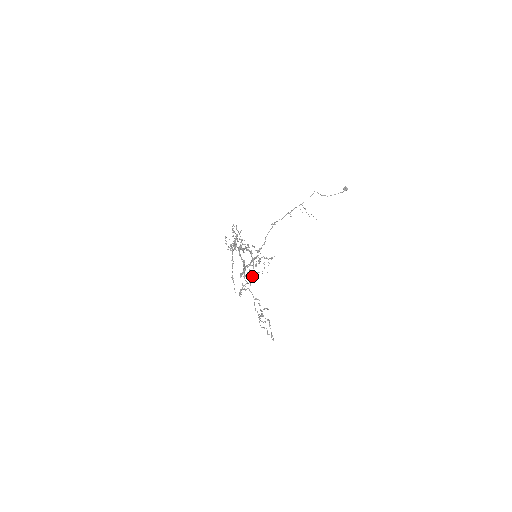
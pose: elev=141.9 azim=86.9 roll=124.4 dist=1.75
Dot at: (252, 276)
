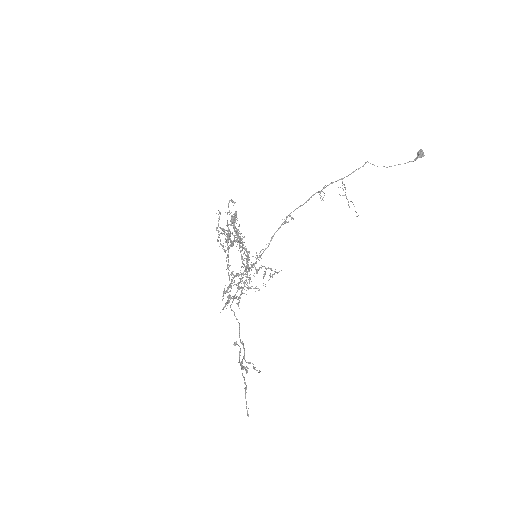
Dot at: (242, 292)
